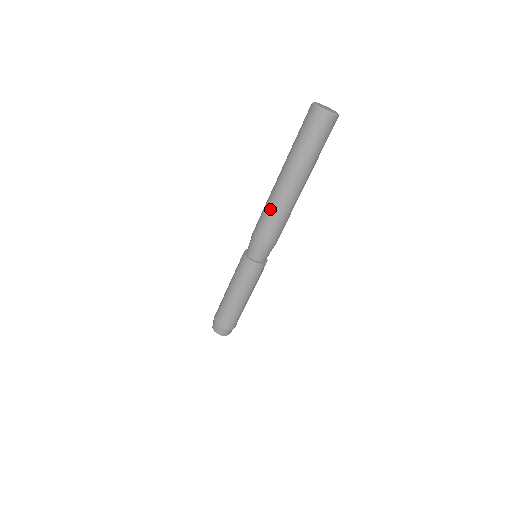
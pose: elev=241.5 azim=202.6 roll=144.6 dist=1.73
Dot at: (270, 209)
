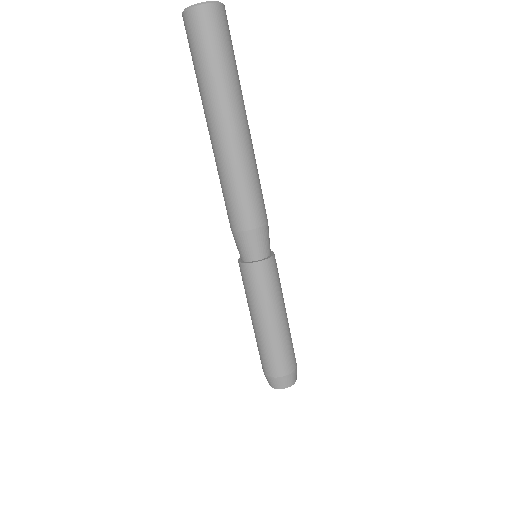
Dot at: (220, 181)
